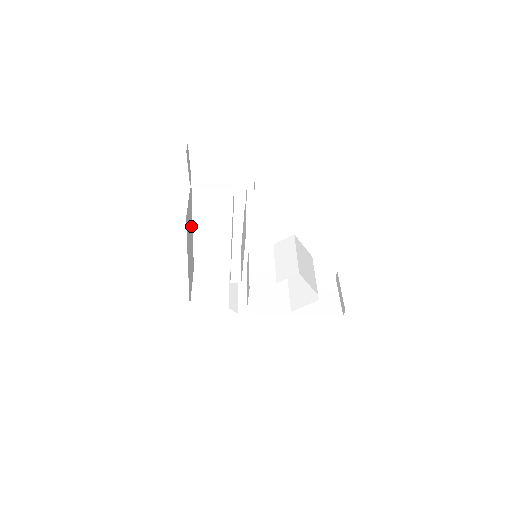
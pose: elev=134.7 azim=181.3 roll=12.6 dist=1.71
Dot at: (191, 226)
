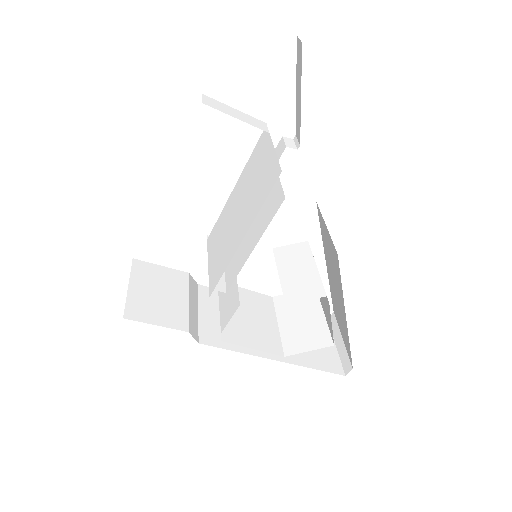
Dot at: occluded
